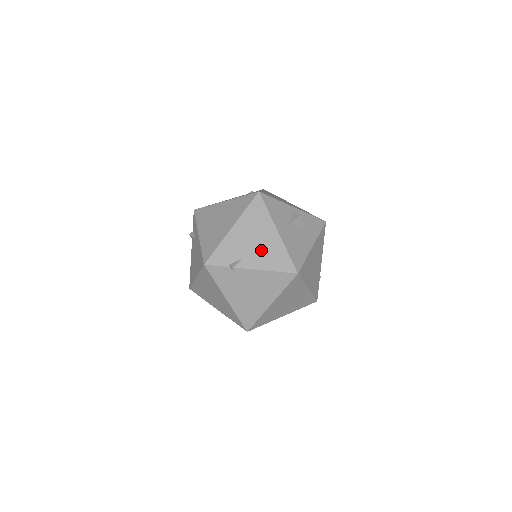
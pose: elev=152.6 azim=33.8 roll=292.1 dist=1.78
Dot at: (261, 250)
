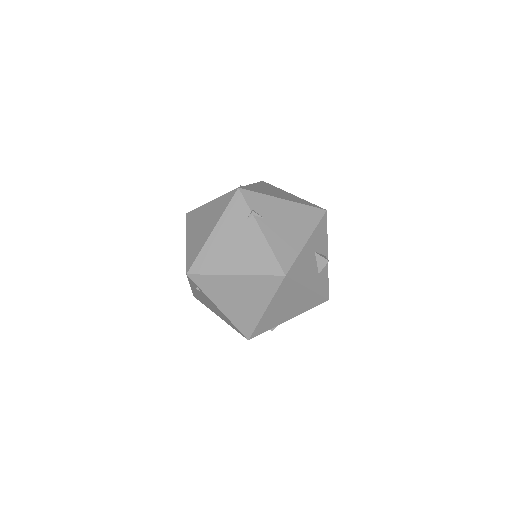
Dot at: (283, 232)
